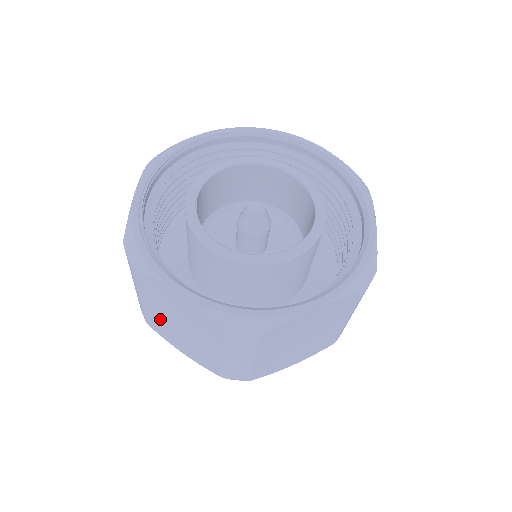
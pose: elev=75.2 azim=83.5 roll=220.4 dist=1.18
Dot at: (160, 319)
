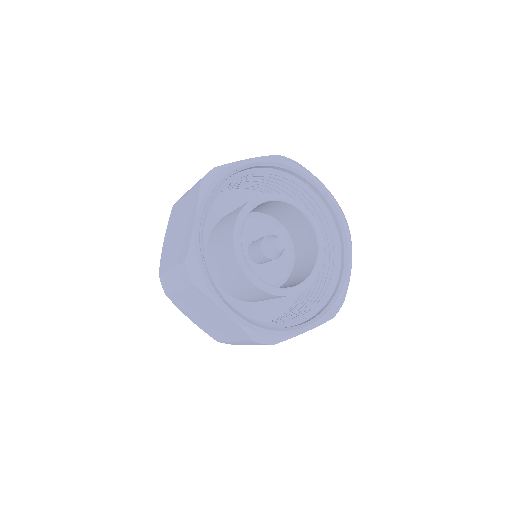
Dot at: (186, 303)
